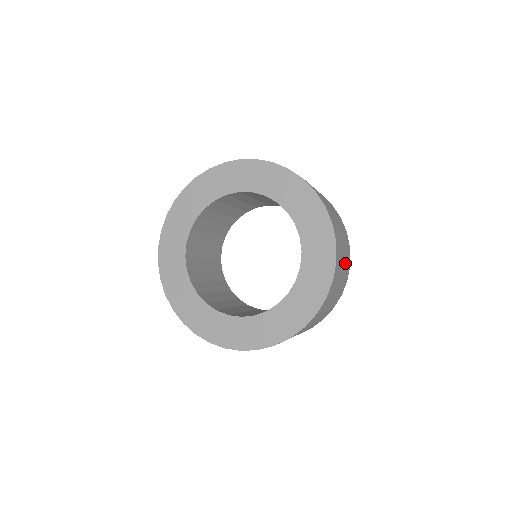
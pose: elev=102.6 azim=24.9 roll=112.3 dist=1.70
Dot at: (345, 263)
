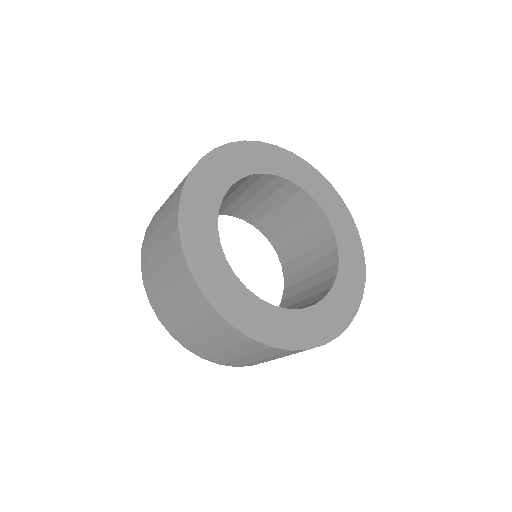
Dot at: occluded
